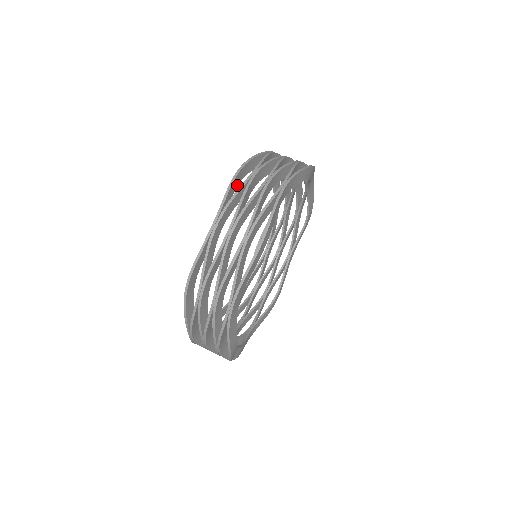
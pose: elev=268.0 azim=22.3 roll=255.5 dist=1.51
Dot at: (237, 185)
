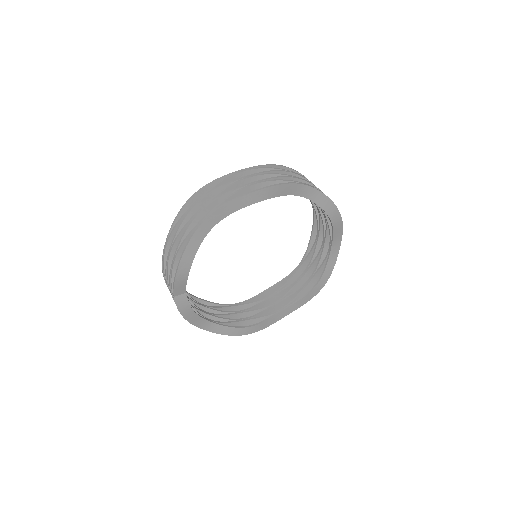
Dot at: occluded
